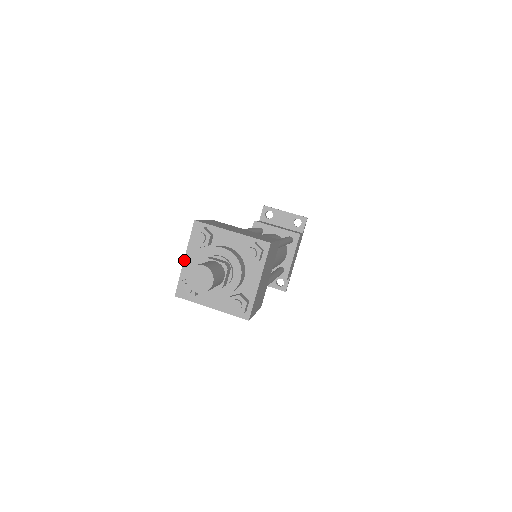
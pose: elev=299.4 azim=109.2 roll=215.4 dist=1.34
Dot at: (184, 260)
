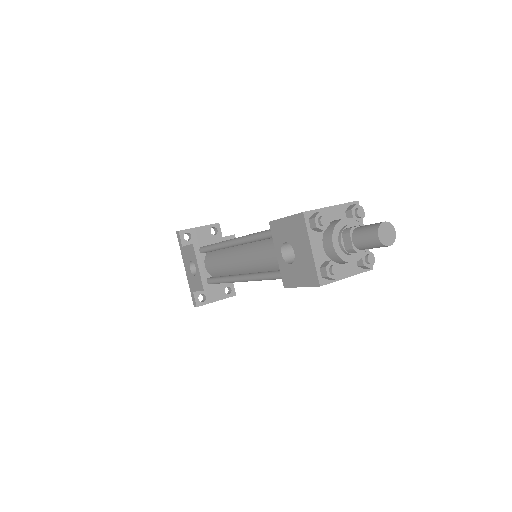
Dot at: (312, 251)
